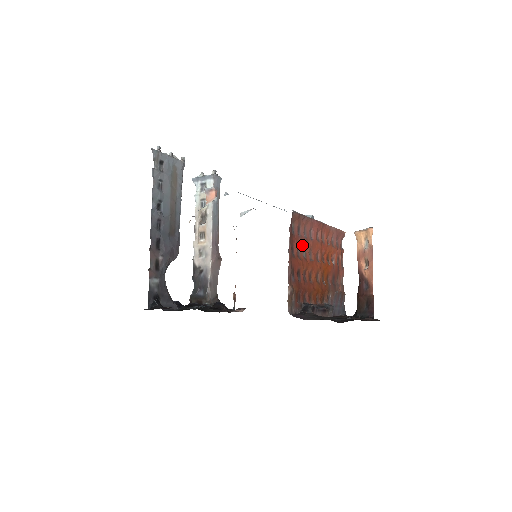
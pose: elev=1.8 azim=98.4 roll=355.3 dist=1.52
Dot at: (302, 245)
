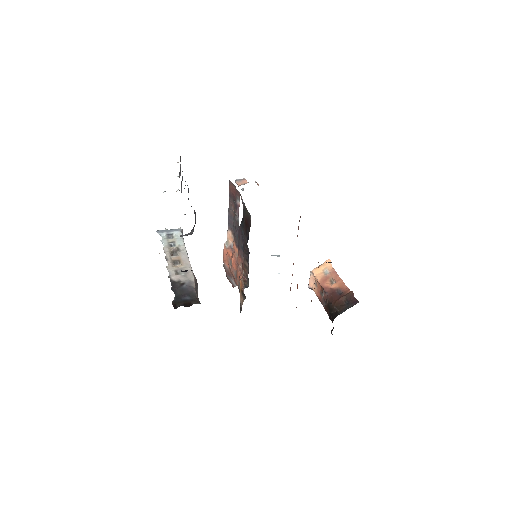
Dot at: occluded
